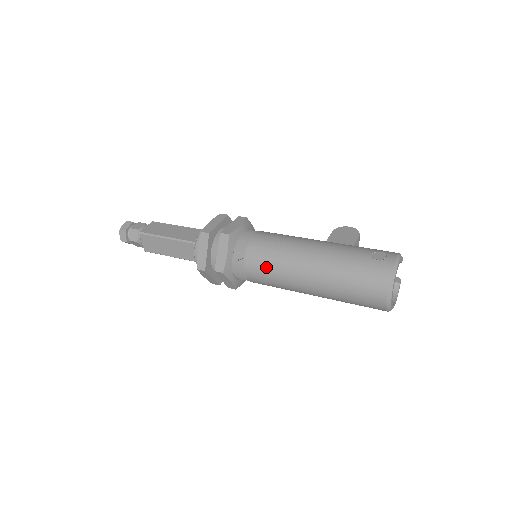
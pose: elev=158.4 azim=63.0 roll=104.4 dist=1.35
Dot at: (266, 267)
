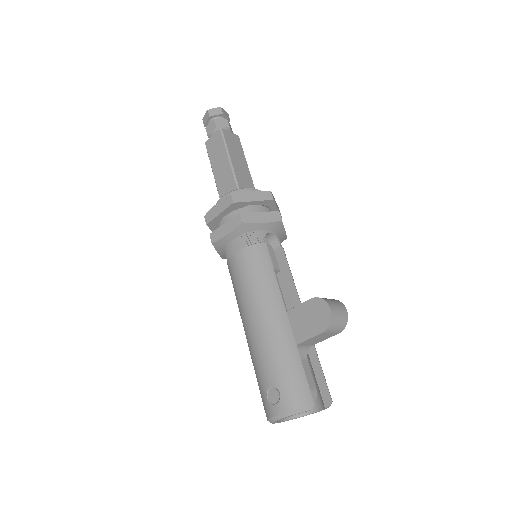
Dot at: occluded
